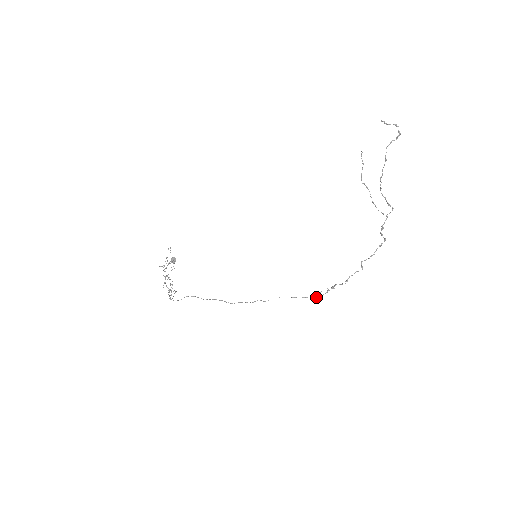
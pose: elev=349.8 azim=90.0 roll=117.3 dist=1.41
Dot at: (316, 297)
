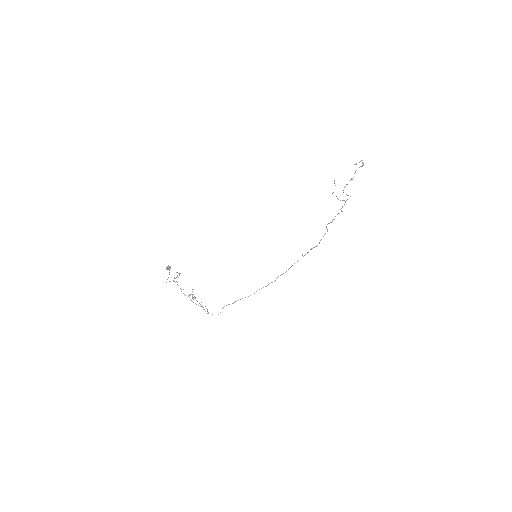
Dot at: occluded
